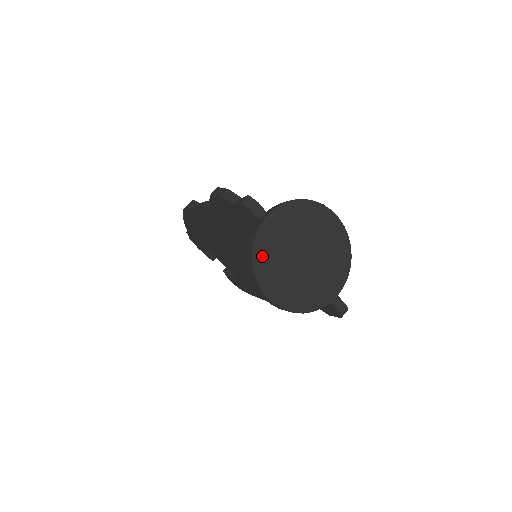
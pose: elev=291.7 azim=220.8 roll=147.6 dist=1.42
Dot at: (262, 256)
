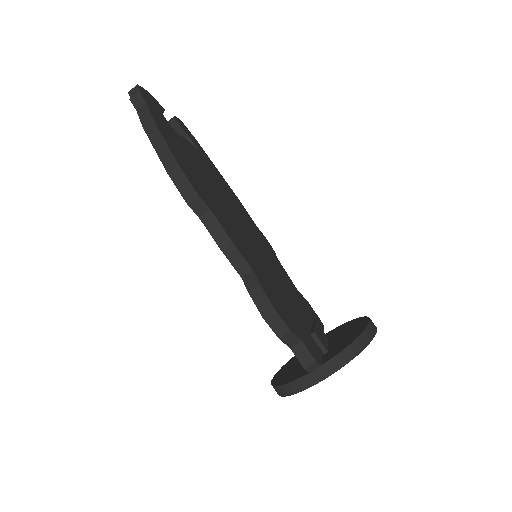
Dot at: occluded
